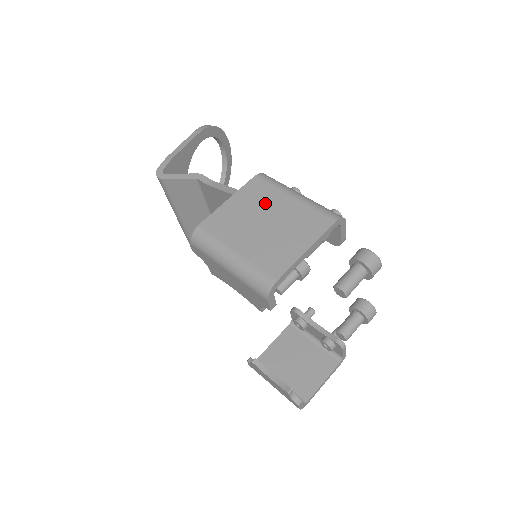
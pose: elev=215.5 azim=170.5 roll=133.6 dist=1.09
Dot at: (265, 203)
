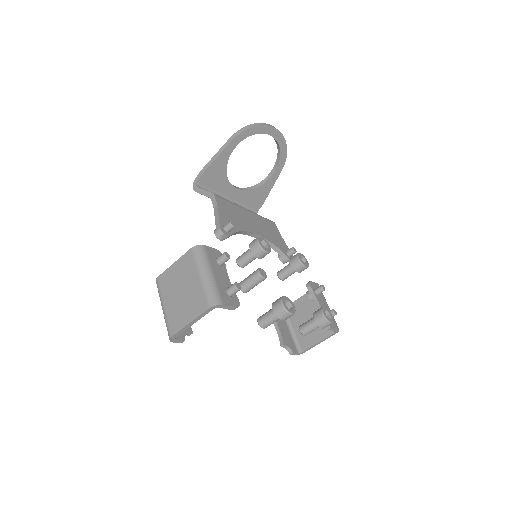
Dot at: (186, 275)
